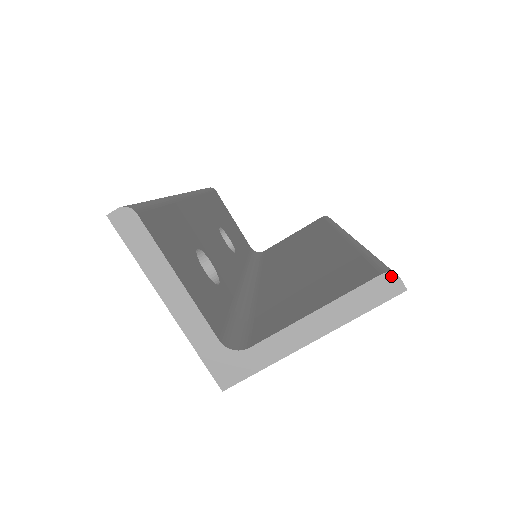
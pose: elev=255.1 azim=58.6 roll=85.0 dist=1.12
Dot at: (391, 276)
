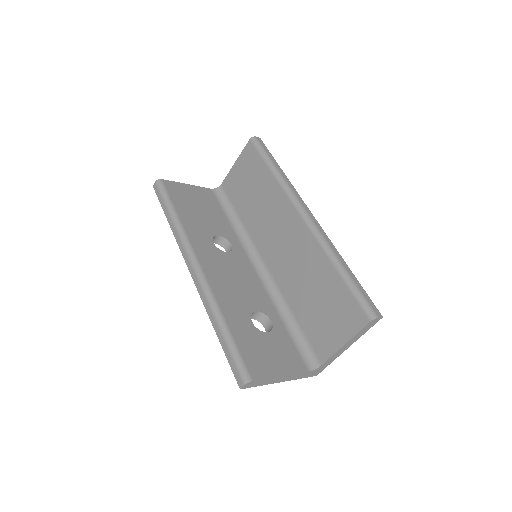
Dot at: (374, 320)
